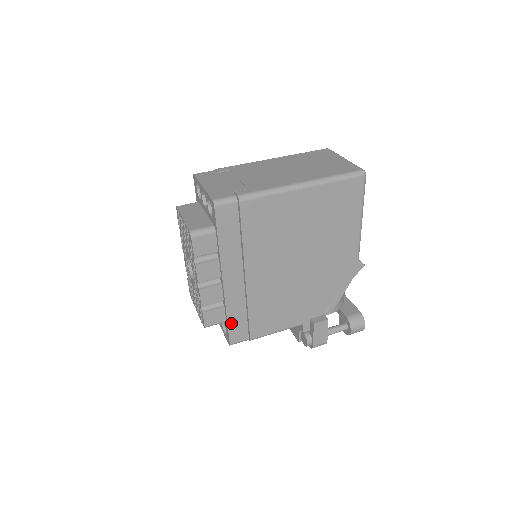
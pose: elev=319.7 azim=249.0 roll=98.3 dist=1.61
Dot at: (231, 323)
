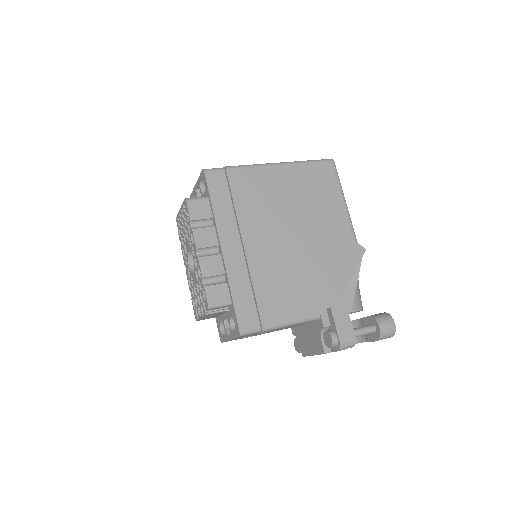
Dot at: (237, 301)
